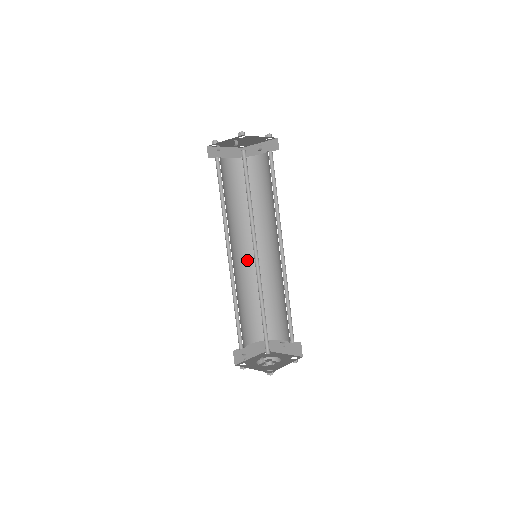
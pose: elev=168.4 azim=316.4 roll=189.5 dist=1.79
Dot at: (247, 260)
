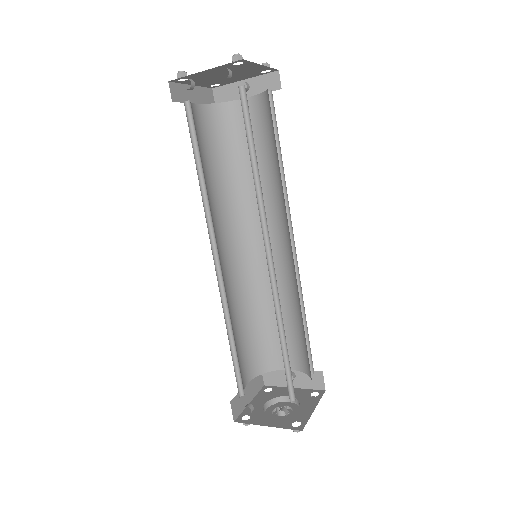
Dot at: (234, 262)
